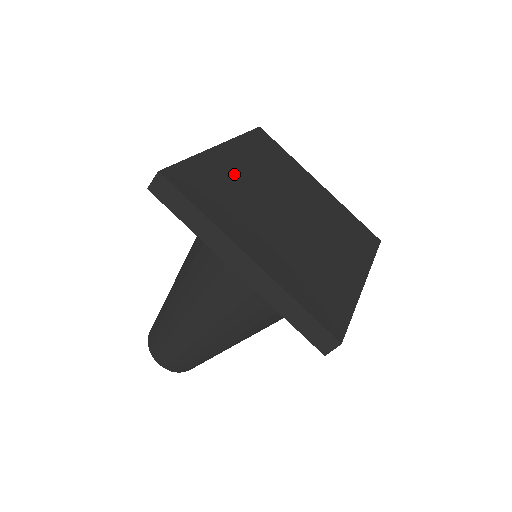
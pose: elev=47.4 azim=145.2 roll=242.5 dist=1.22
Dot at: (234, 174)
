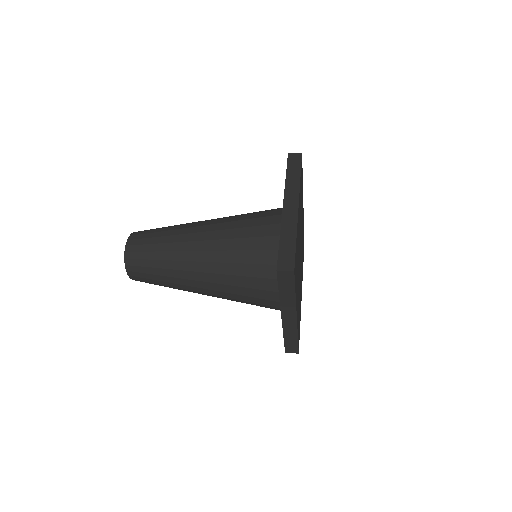
Dot at: occluded
